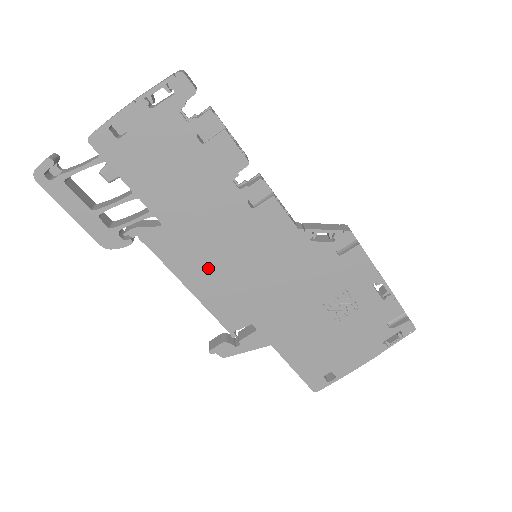
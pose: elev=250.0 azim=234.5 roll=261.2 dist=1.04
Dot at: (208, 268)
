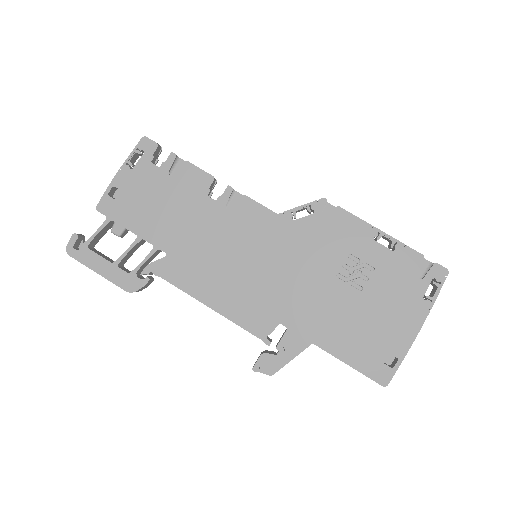
Dot at: (217, 279)
